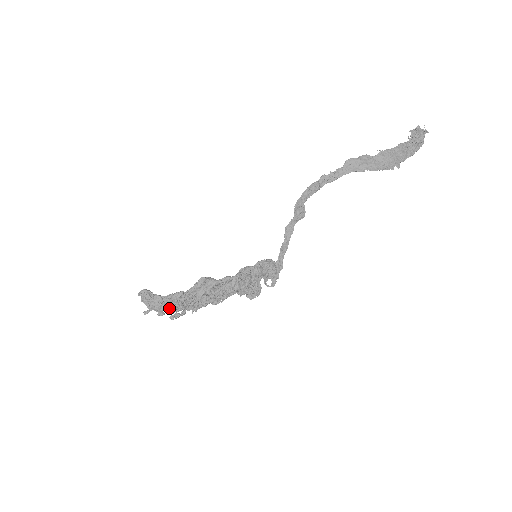
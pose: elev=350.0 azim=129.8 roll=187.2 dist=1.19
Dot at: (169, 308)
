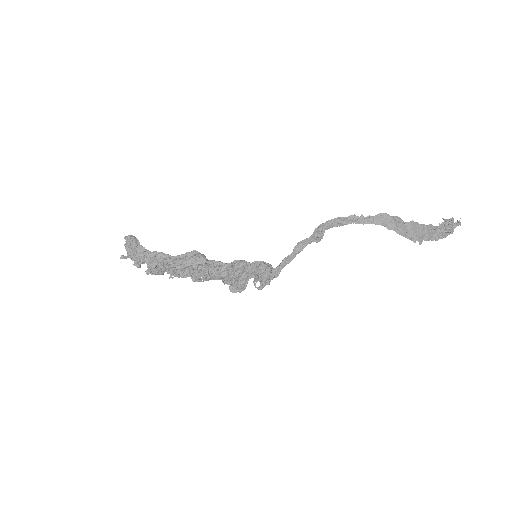
Dot at: (148, 264)
